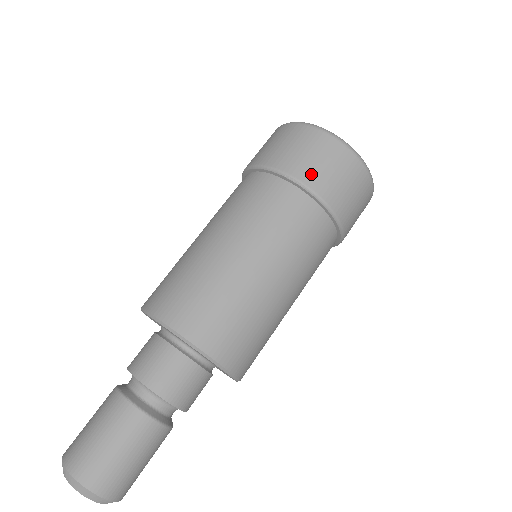
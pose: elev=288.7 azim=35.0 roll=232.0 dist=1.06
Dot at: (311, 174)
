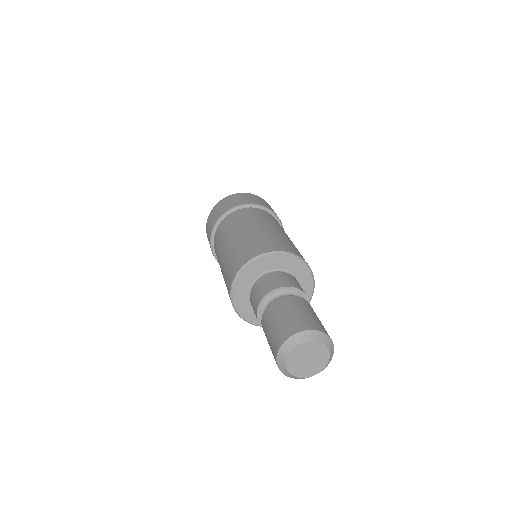
Dot at: (259, 203)
